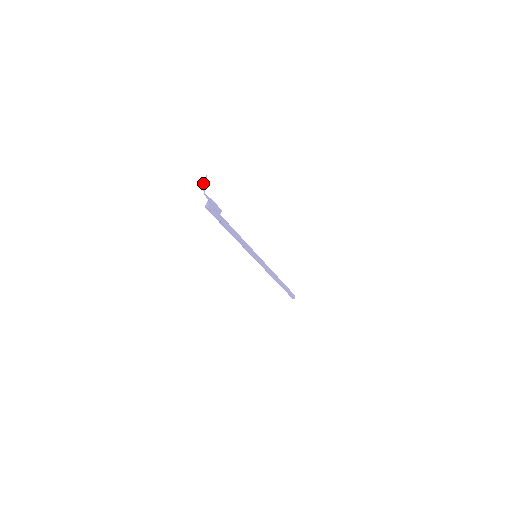
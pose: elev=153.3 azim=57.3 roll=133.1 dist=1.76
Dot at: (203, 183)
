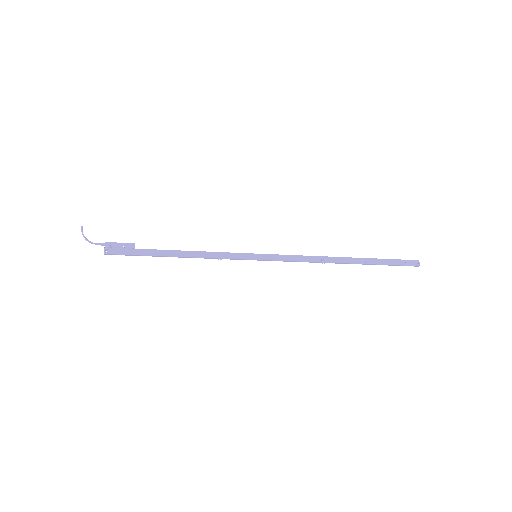
Dot at: occluded
